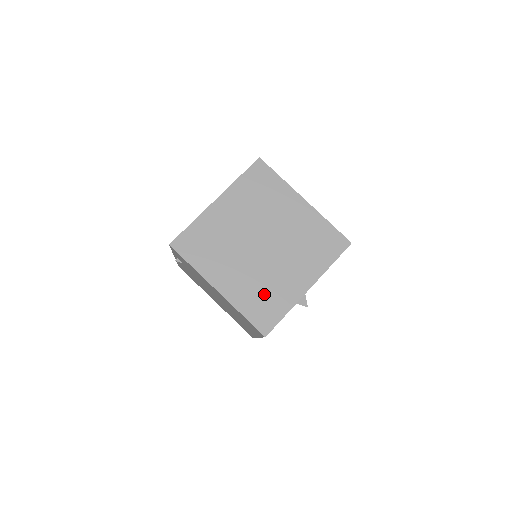
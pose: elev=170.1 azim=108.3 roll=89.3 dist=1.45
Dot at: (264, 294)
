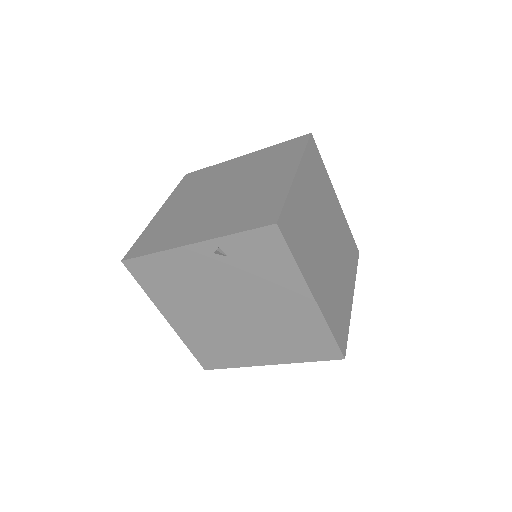
Dot at: (337, 304)
